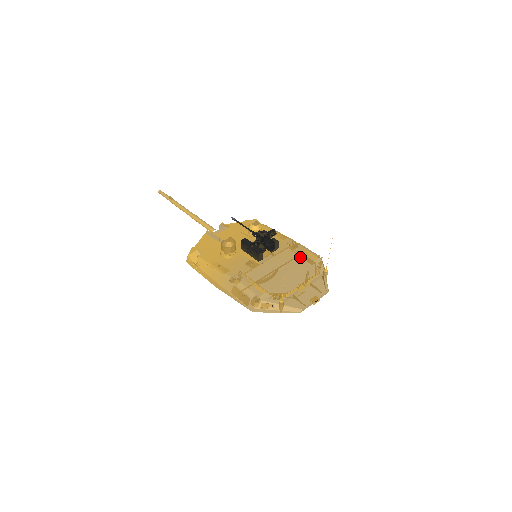
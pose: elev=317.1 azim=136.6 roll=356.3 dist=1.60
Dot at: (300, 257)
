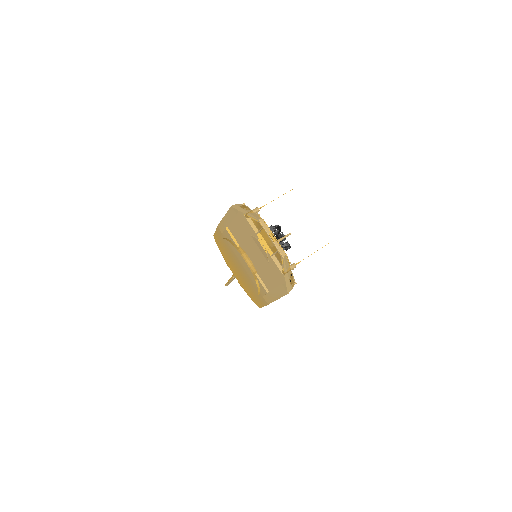
Dot at: occluded
